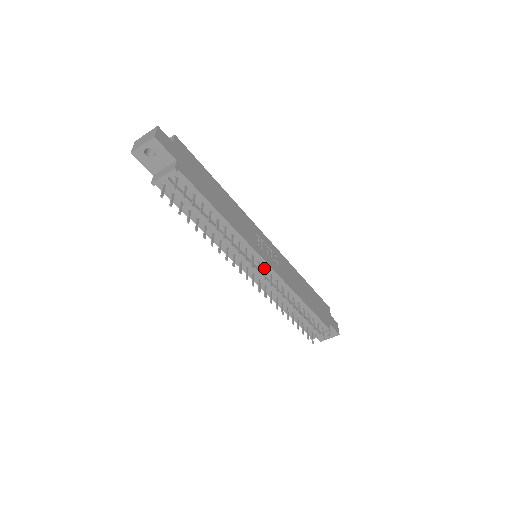
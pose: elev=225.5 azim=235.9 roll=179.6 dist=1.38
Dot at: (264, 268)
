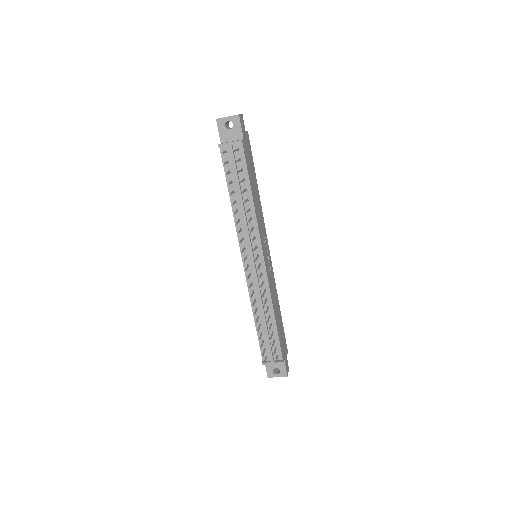
Dot at: (260, 263)
